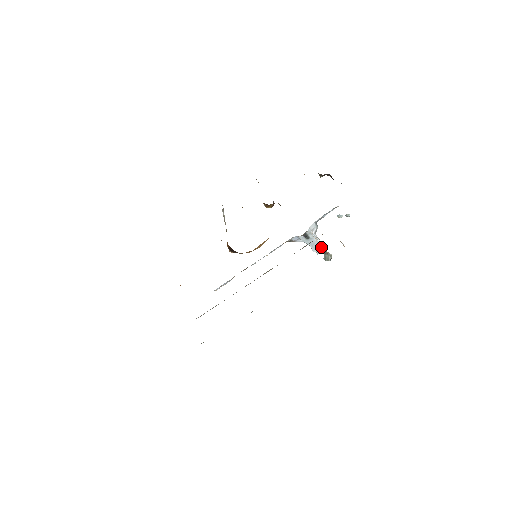
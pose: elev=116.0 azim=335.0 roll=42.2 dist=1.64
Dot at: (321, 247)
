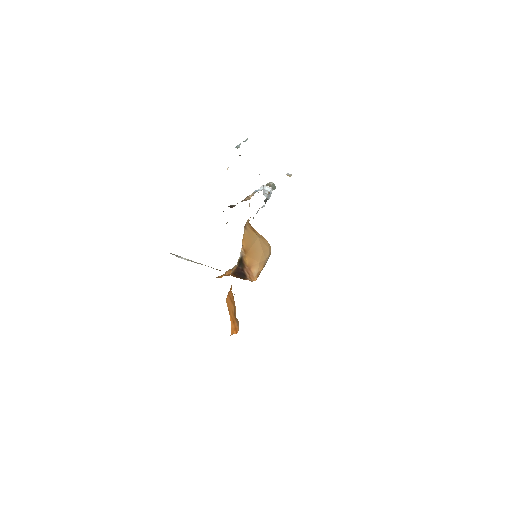
Dot at: occluded
